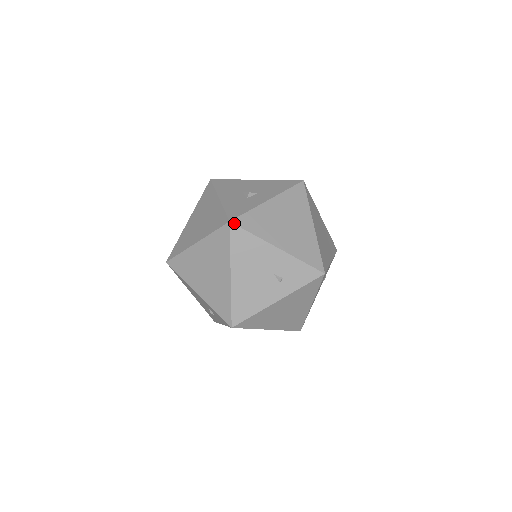
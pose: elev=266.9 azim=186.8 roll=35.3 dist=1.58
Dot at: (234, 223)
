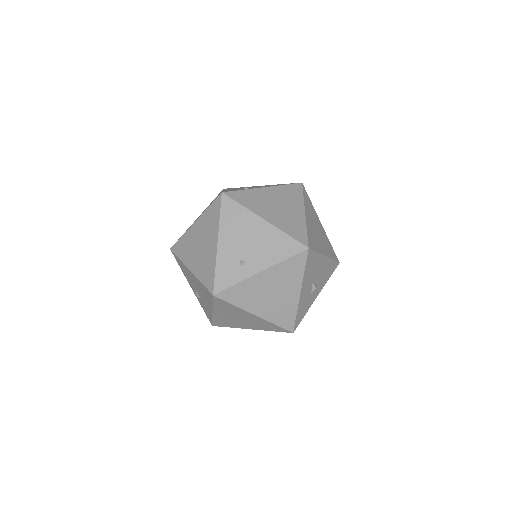
Dot at: (293, 331)
